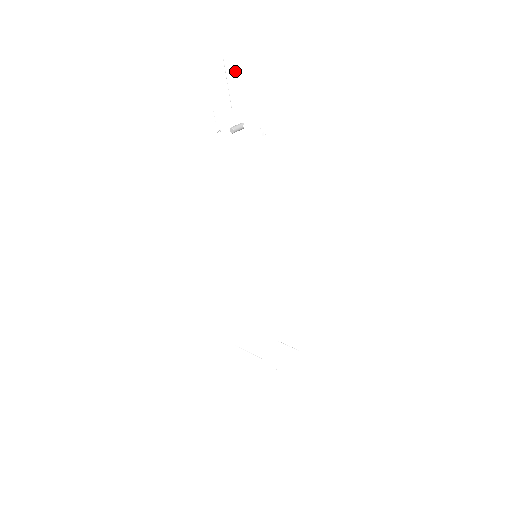
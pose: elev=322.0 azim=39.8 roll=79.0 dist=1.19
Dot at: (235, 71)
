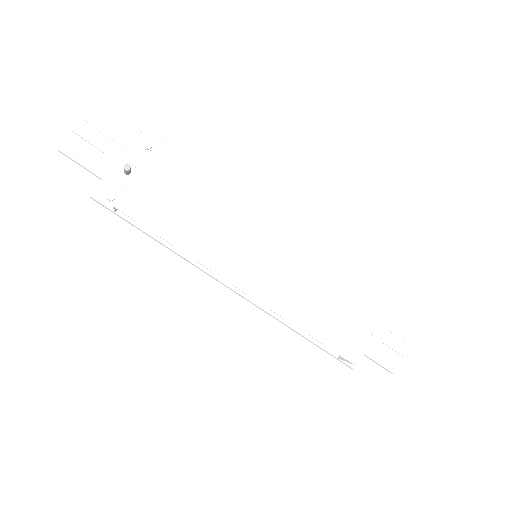
Dot at: (78, 145)
